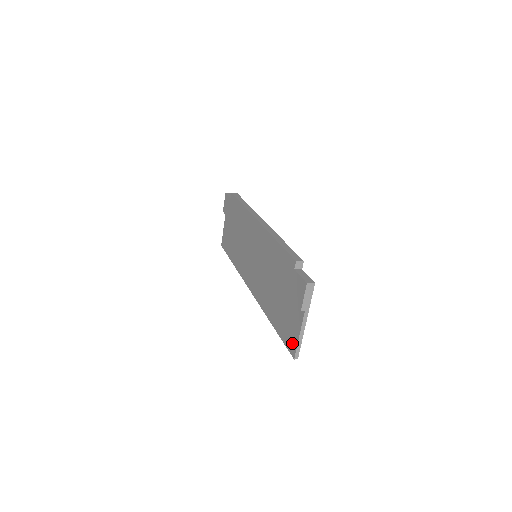
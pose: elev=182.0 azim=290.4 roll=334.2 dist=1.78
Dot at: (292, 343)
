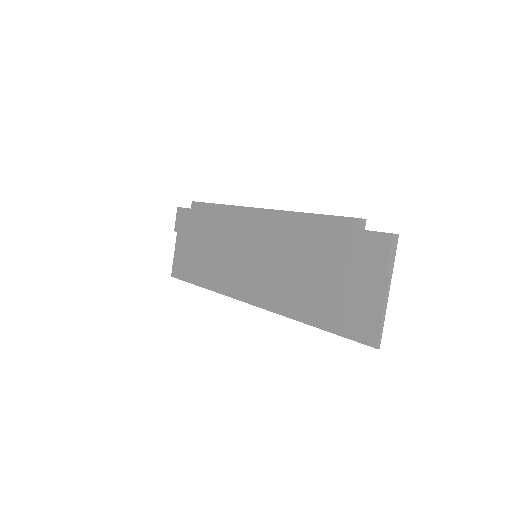
Dot at: (367, 328)
